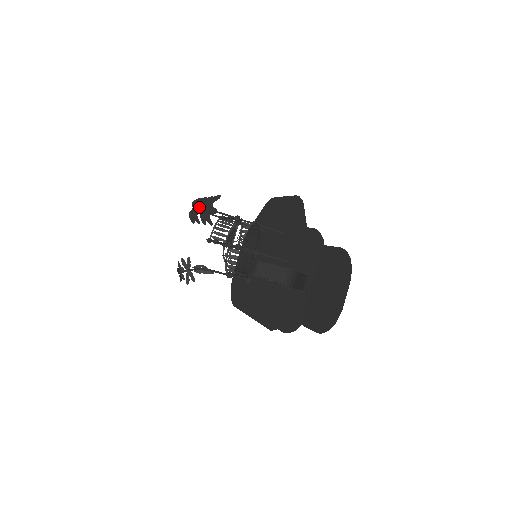
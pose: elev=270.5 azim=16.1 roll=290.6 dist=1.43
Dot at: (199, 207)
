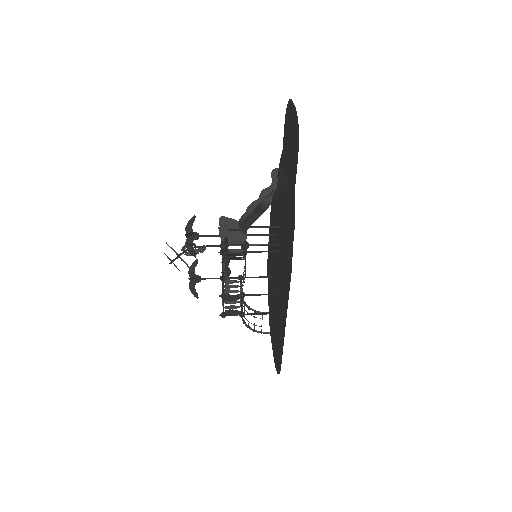
Dot at: (195, 275)
